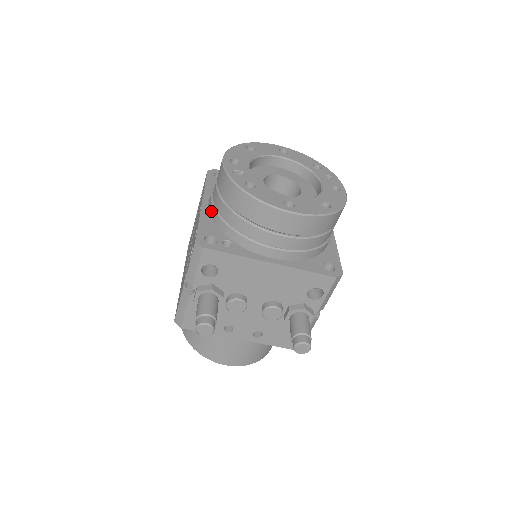
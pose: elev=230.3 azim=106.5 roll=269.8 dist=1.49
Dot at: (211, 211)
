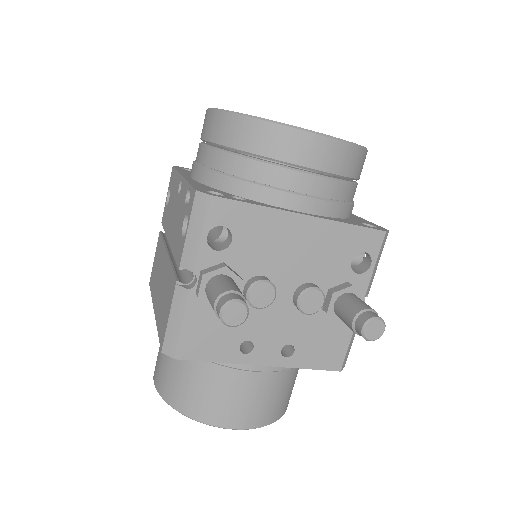
Dot at: (201, 176)
